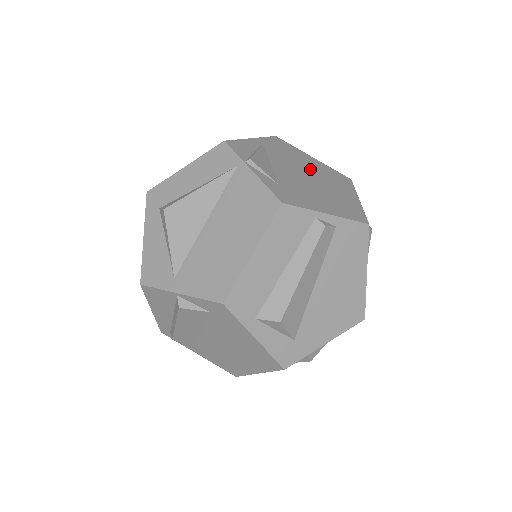
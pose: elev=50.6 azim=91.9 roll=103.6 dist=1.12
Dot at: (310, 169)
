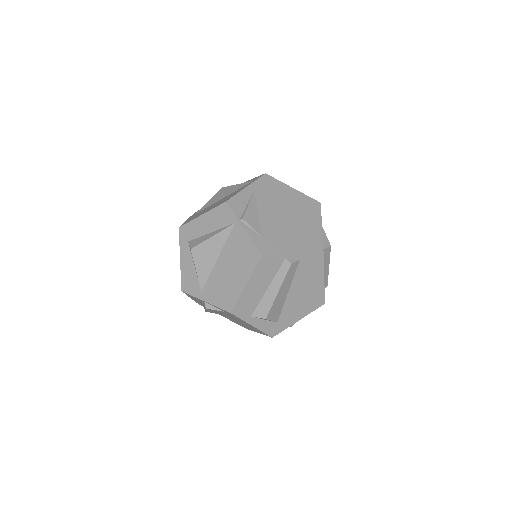
Dot at: (288, 206)
